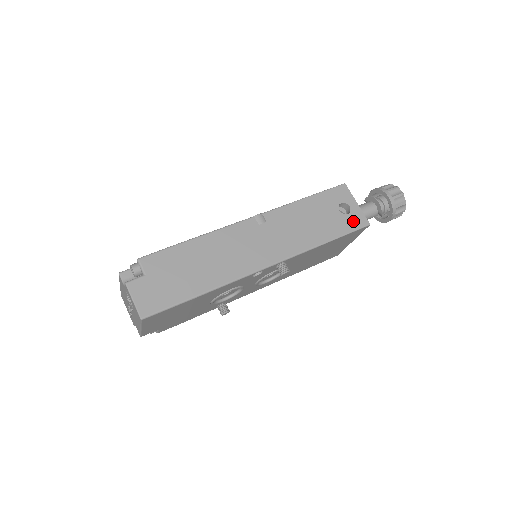
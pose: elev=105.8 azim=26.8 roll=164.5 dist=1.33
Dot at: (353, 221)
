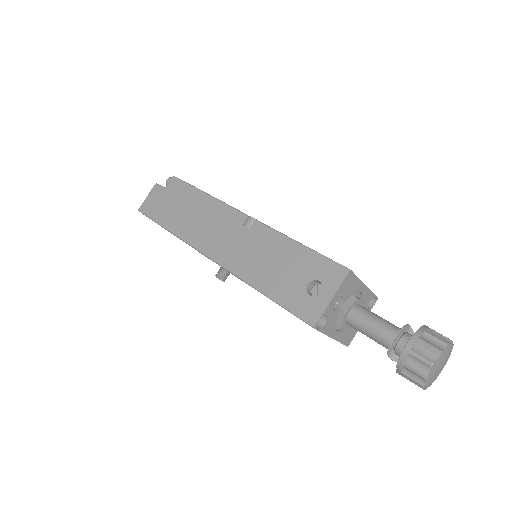
Dot at: (305, 306)
